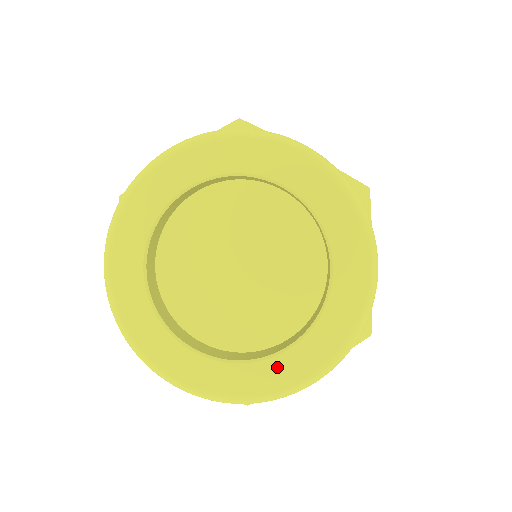
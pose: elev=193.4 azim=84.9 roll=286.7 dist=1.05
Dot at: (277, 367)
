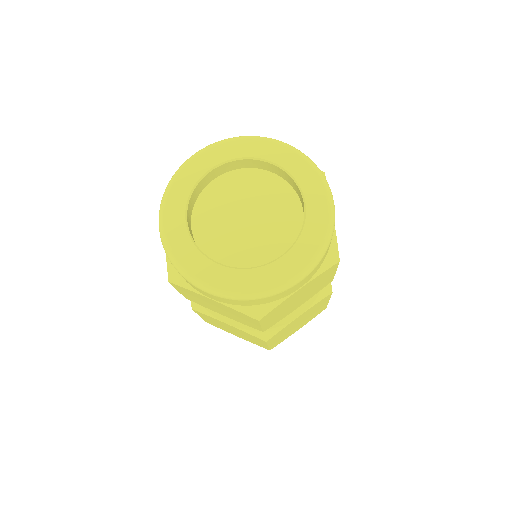
Dot at: (277, 268)
